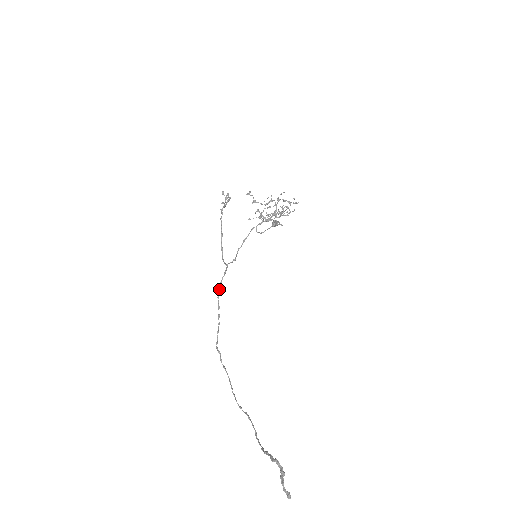
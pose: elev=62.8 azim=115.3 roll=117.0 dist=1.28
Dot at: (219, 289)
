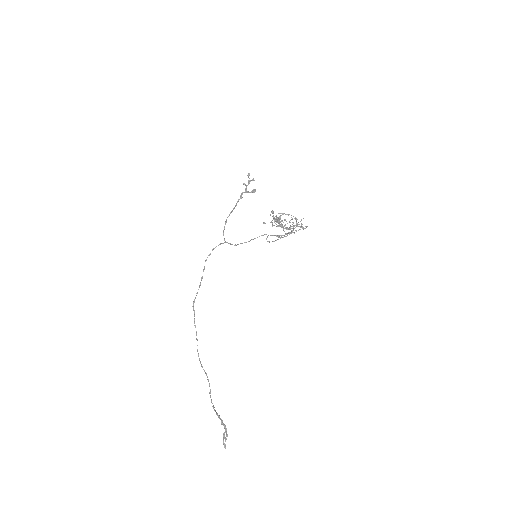
Dot at: (209, 255)
